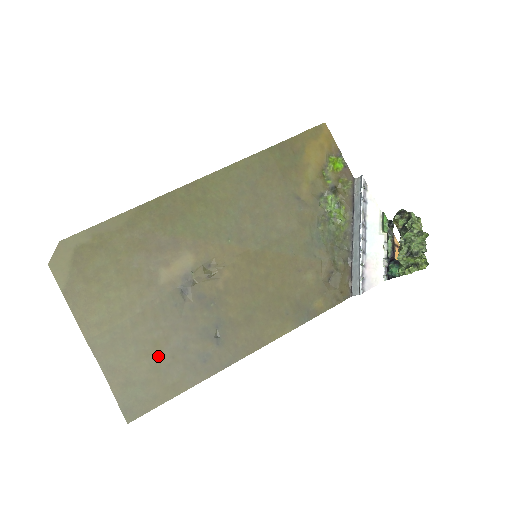
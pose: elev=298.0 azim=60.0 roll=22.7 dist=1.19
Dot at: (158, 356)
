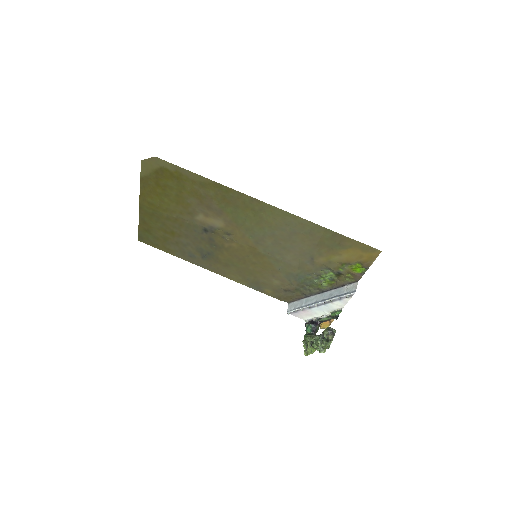
Dot at: (170, 236)
